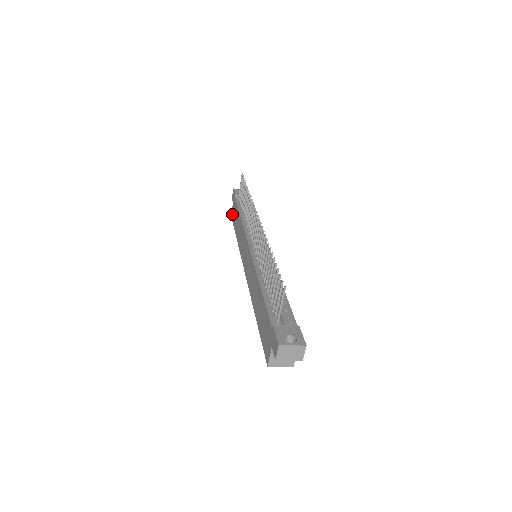
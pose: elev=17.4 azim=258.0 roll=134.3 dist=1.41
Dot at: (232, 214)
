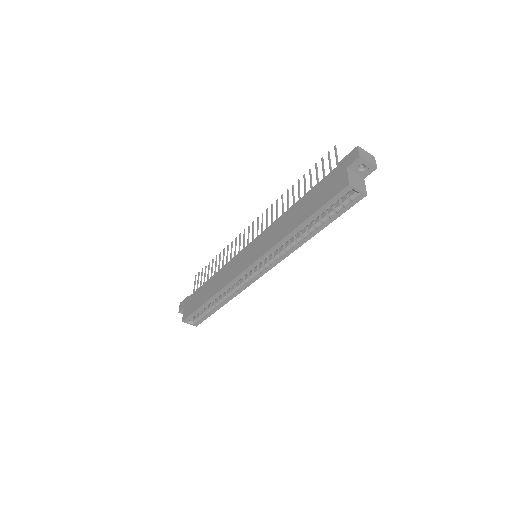
Dot at: (186, 313)
